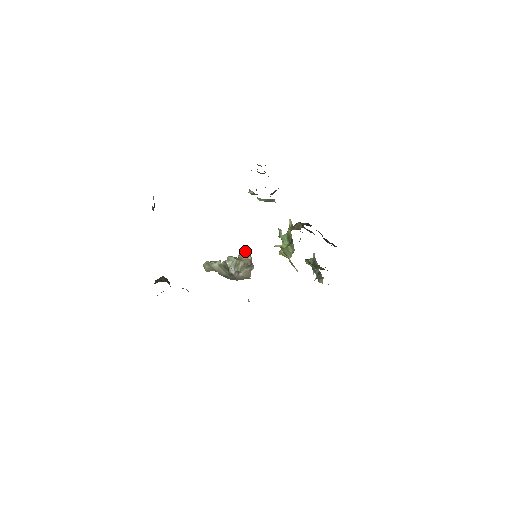
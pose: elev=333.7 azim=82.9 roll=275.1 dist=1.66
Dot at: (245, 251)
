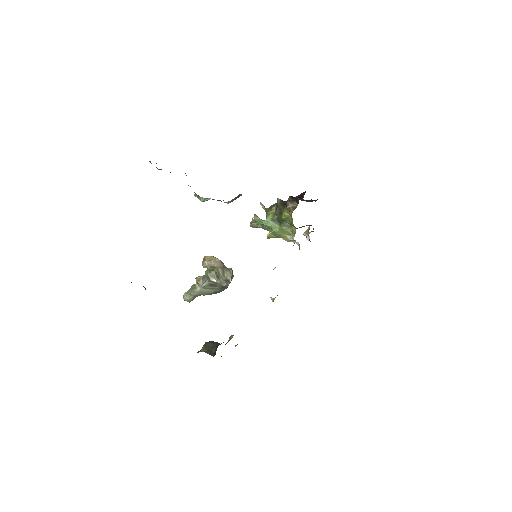
Dot at: (206, 257)
